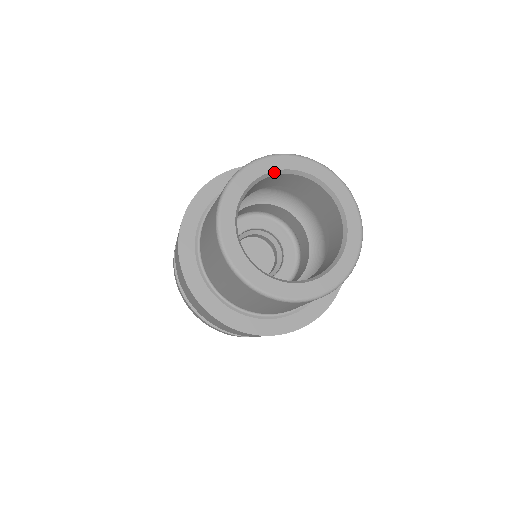
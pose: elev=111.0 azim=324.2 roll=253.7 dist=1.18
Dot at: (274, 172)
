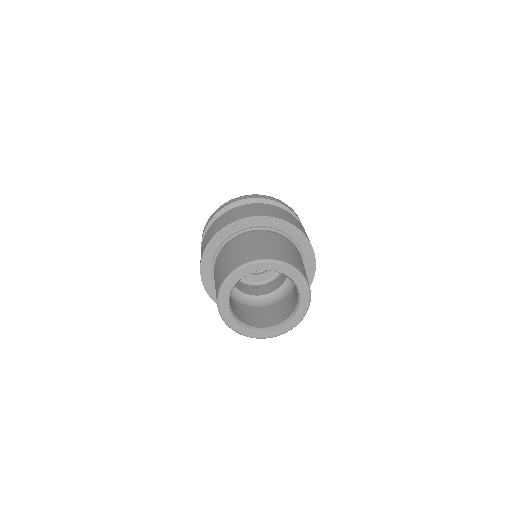
Dot at: occluded
